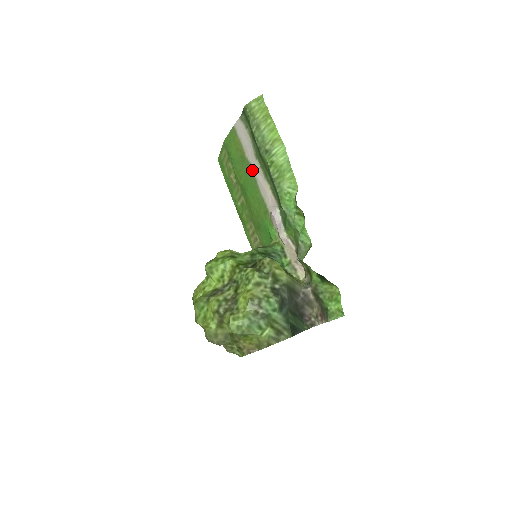
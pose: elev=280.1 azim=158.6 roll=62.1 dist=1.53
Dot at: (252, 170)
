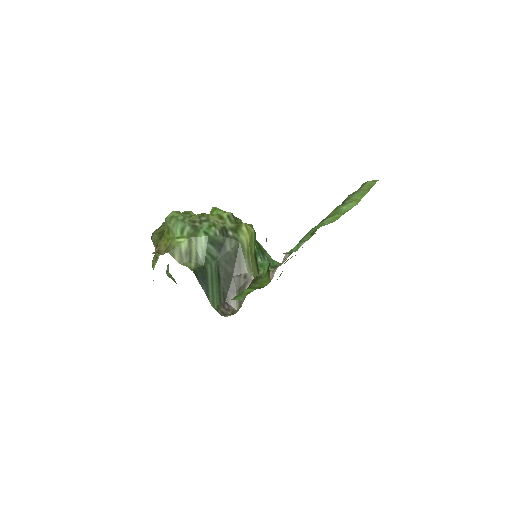
Dot at: occluded
